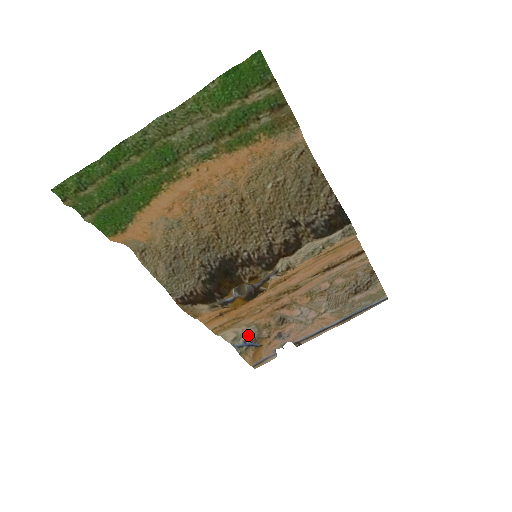
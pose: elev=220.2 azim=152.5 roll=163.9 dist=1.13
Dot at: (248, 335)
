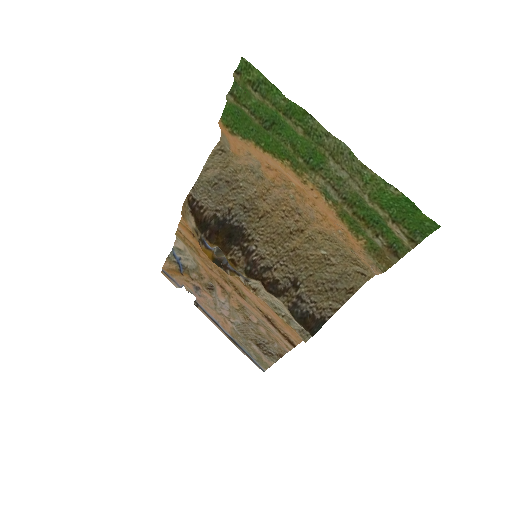
Dot at: (187, 260)
